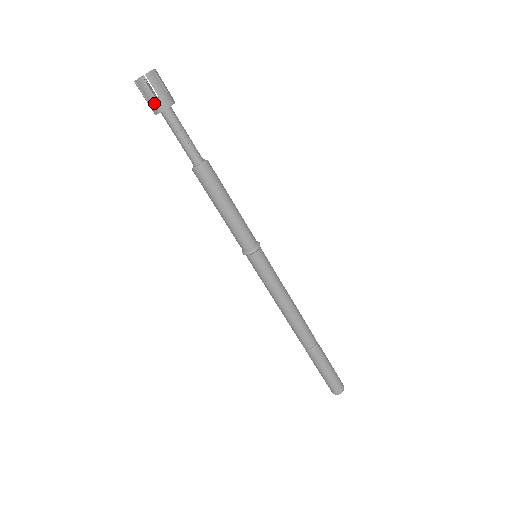
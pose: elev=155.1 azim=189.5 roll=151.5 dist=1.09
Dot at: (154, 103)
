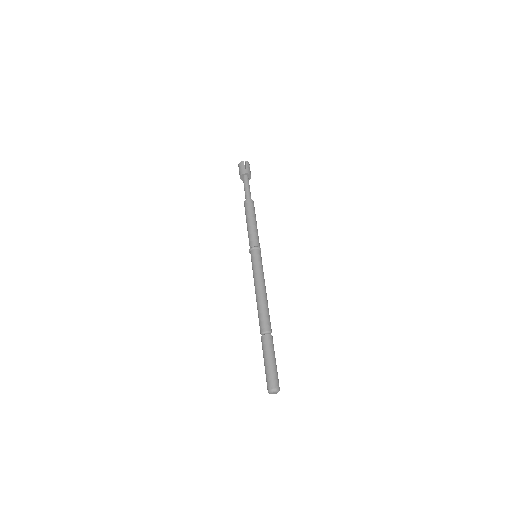
Dot at: (243, 170)
